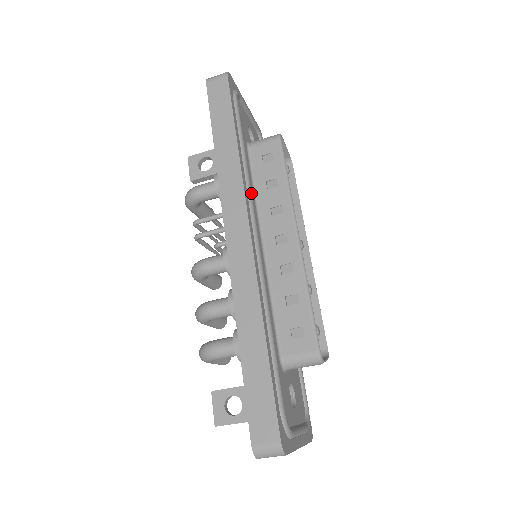
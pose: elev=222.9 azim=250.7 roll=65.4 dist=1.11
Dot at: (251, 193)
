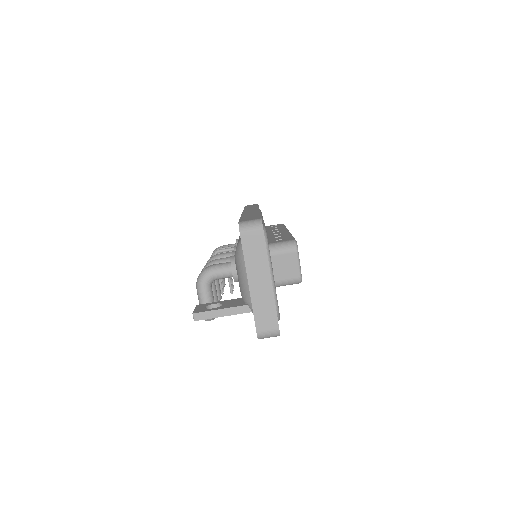
Dot at: occluded
